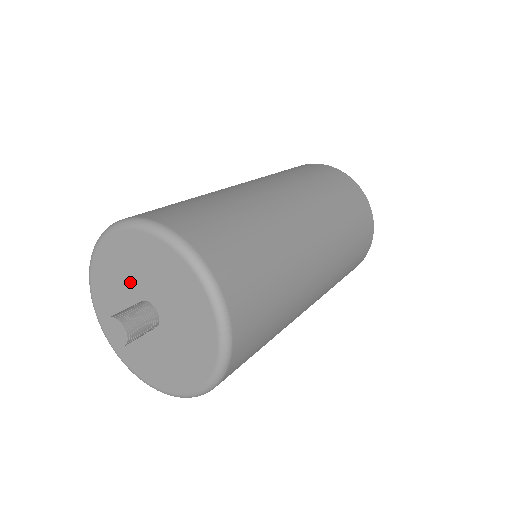
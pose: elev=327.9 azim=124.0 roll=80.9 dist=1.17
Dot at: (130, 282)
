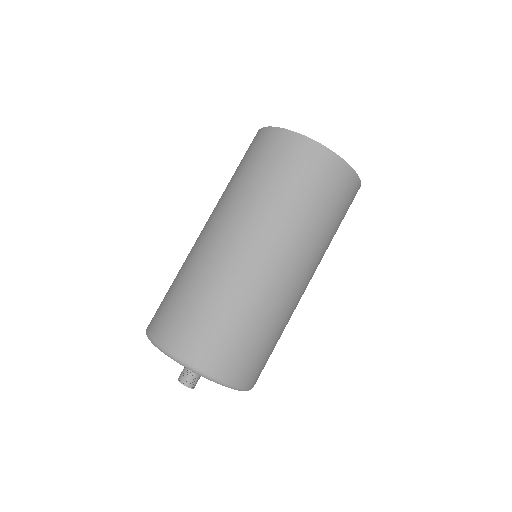
Dot at: occluded
